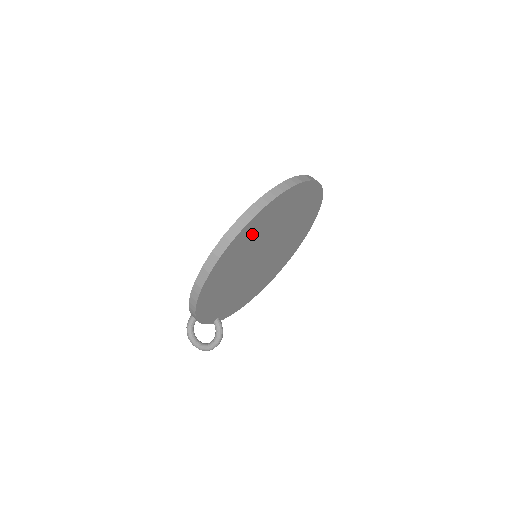
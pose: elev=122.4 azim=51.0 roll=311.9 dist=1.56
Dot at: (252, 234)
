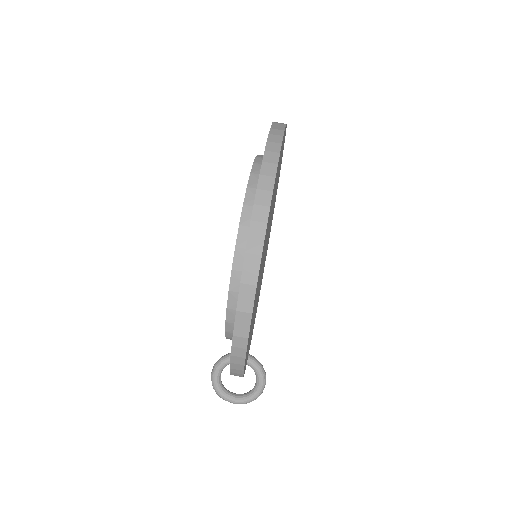
Dot at: occluded
